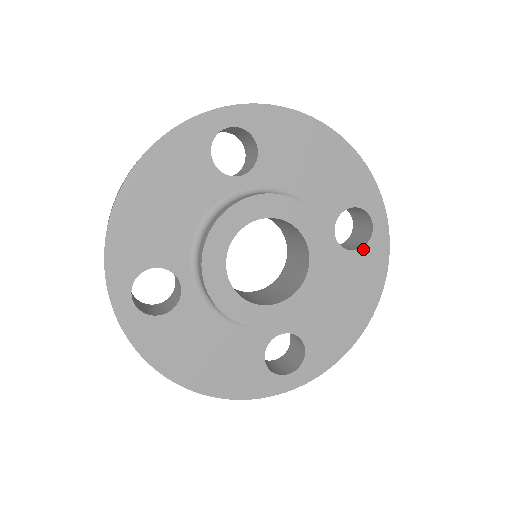
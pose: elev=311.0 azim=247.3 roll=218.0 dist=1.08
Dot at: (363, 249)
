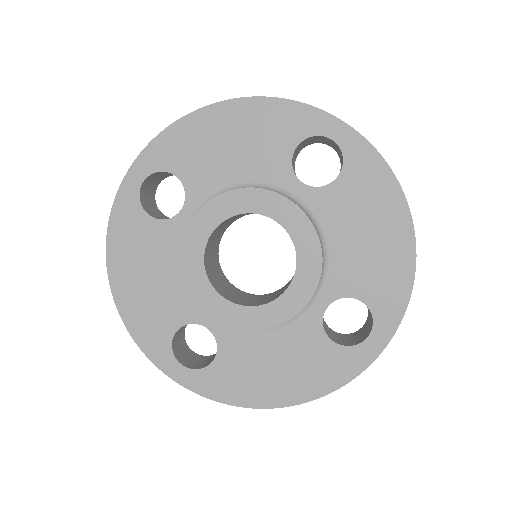
Dot at: (338, 346)
